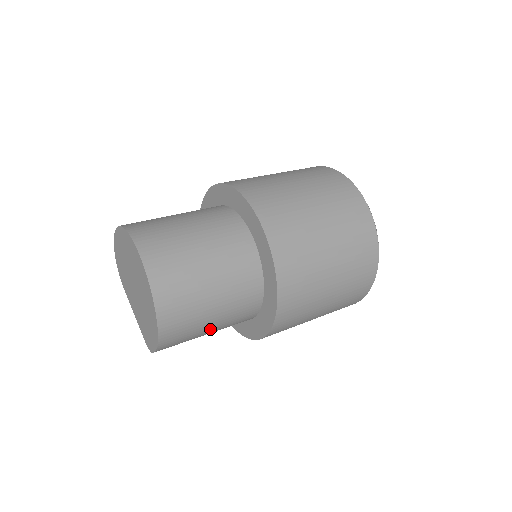
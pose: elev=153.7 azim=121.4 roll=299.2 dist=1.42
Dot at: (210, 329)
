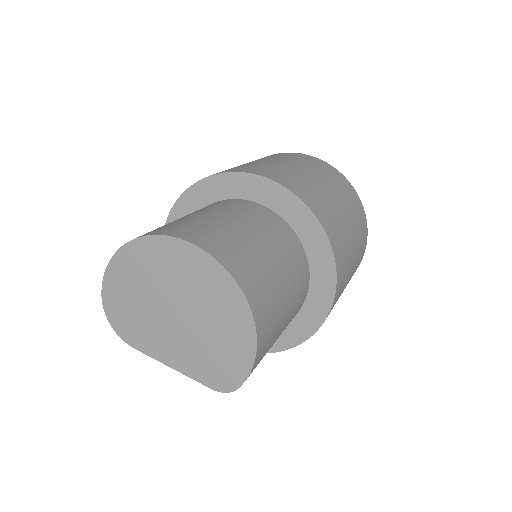
Dot at: (282, 328)
